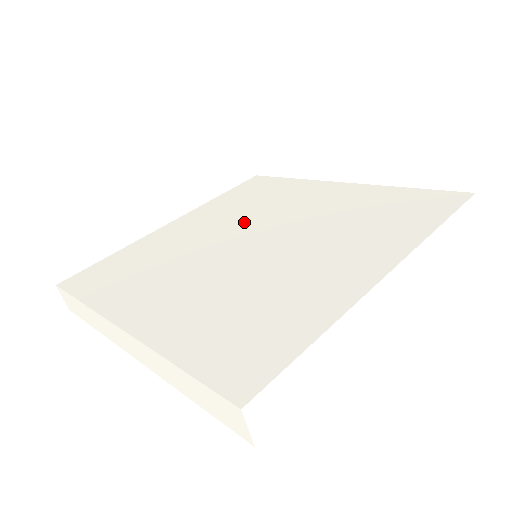
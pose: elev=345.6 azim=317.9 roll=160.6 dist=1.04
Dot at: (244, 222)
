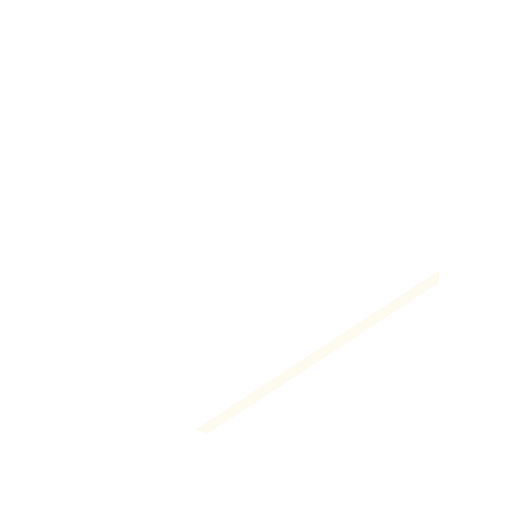
Dot at: (256, 212)
